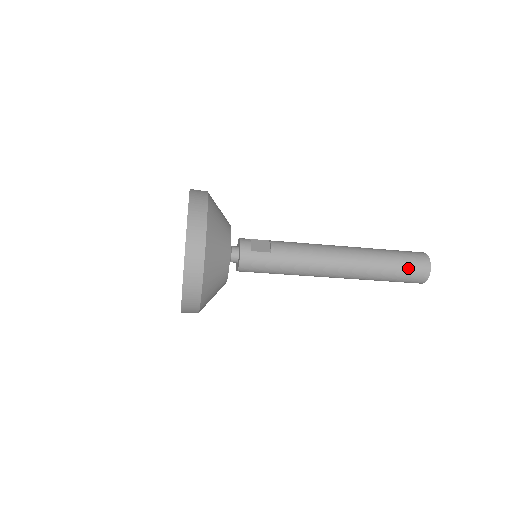
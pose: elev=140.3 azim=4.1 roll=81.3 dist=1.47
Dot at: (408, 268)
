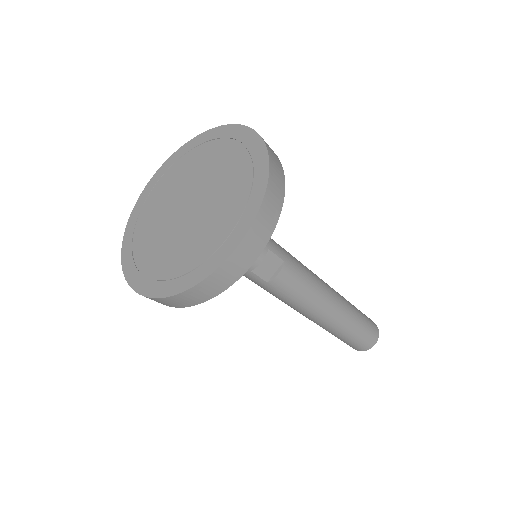
Dot at: (350, 344)
